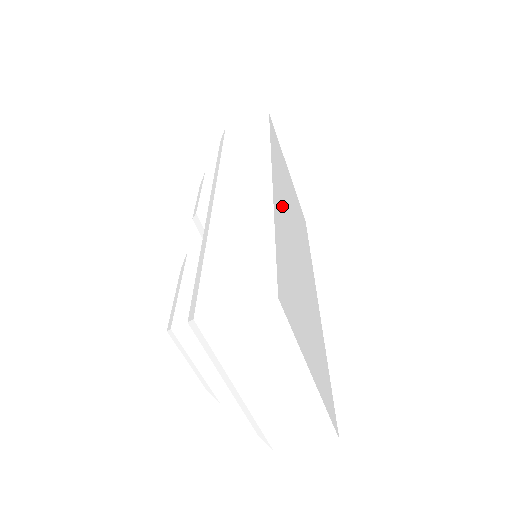
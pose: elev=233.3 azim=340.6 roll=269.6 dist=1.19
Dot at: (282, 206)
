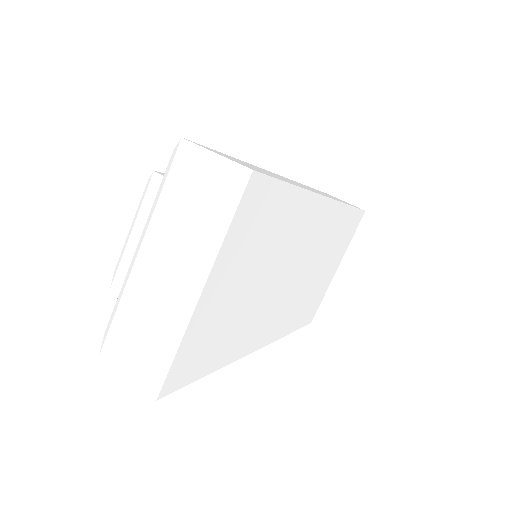
Dot at: (313, 227)
